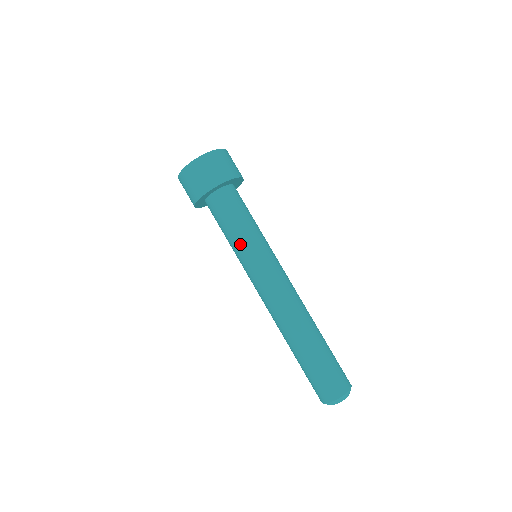
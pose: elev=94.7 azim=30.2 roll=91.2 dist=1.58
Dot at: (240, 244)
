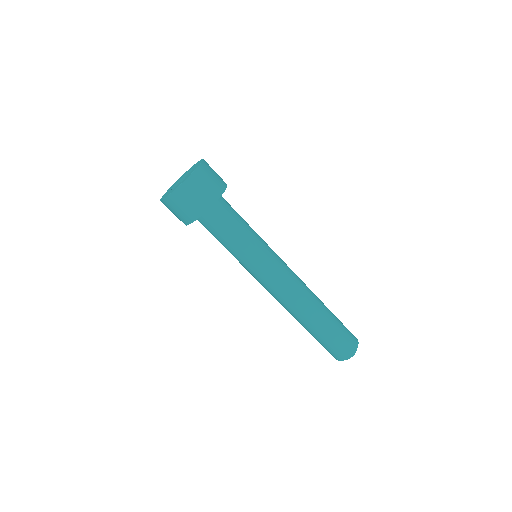
Dot at: (242, 253)
